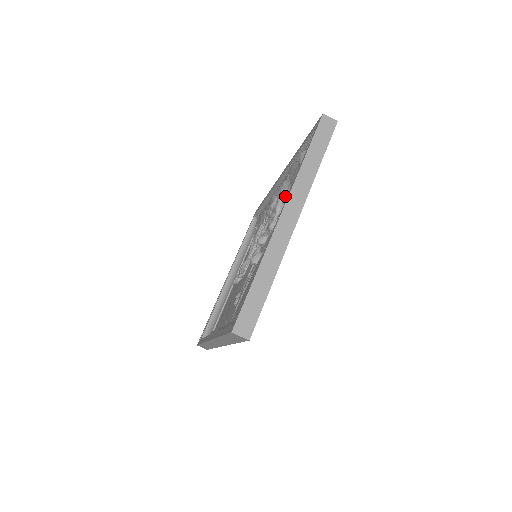
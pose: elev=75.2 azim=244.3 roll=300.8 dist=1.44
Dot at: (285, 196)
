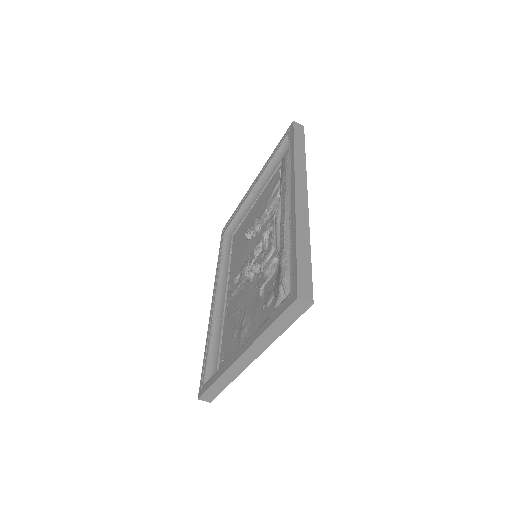
Dot at: (275, 266)
